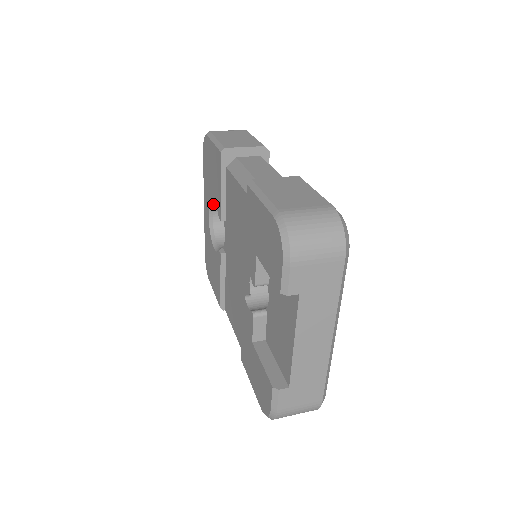
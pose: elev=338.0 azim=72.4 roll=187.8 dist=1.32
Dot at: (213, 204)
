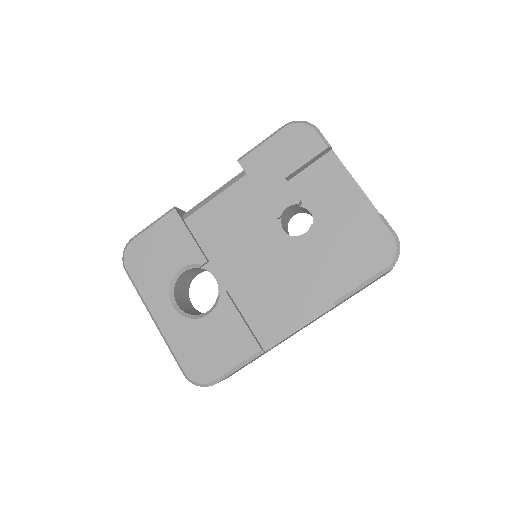
Dot at: (173, 288)
